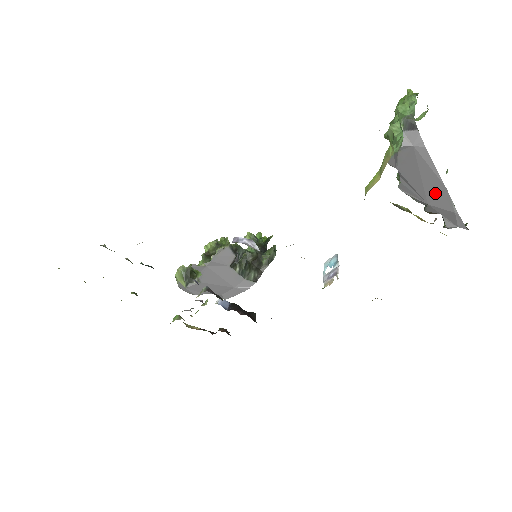
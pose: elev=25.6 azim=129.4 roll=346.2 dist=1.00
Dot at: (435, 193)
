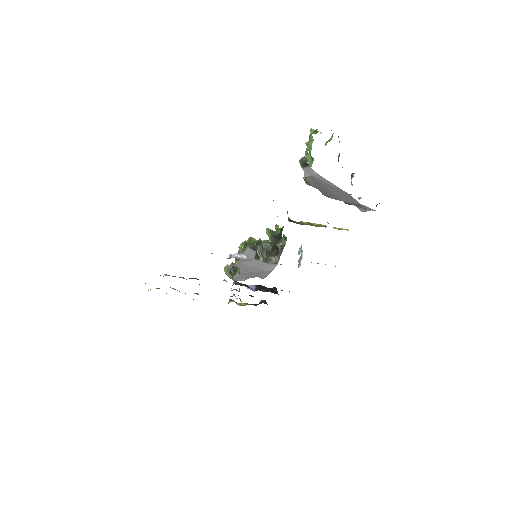
Dot at: (342, 195)
